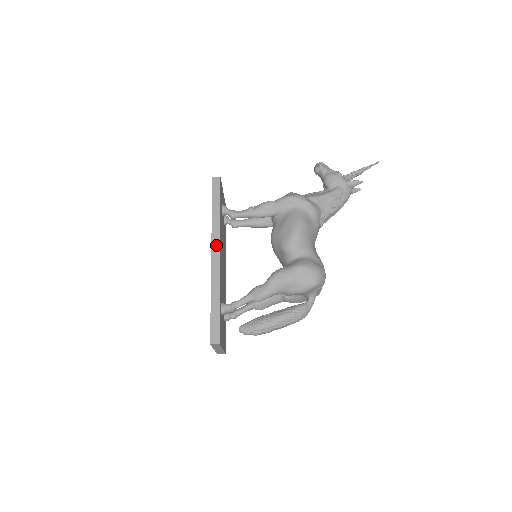
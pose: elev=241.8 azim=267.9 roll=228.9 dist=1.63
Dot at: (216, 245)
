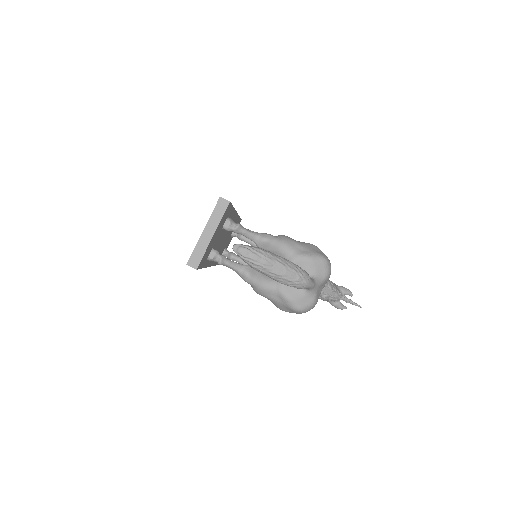
Dot at: occluded
